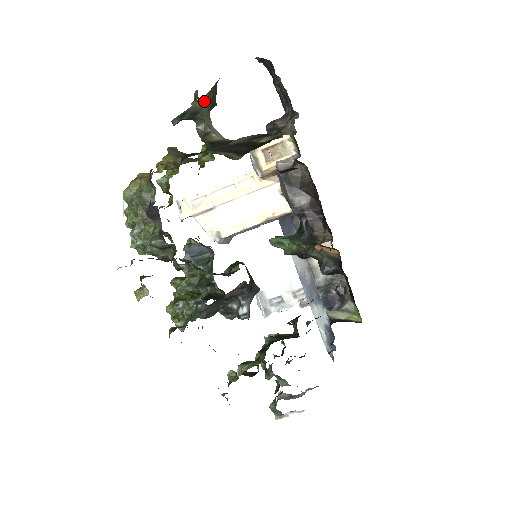
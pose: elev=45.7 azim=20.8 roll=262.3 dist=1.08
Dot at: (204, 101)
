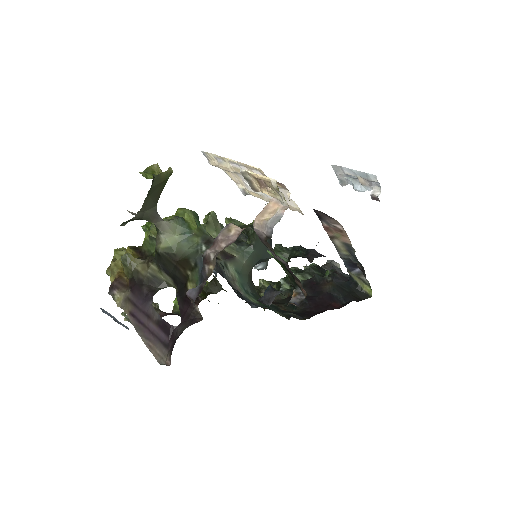
Dot at: (141, 212)
